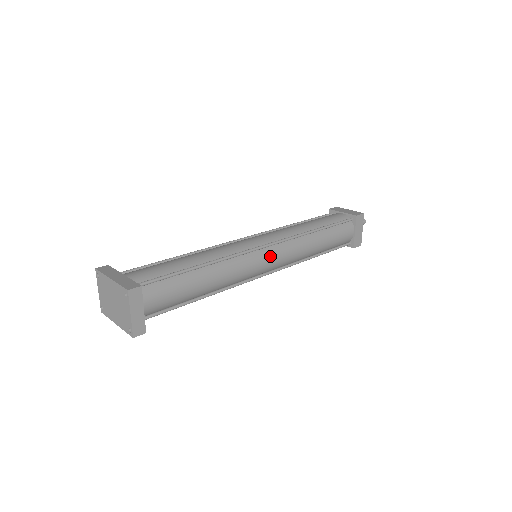
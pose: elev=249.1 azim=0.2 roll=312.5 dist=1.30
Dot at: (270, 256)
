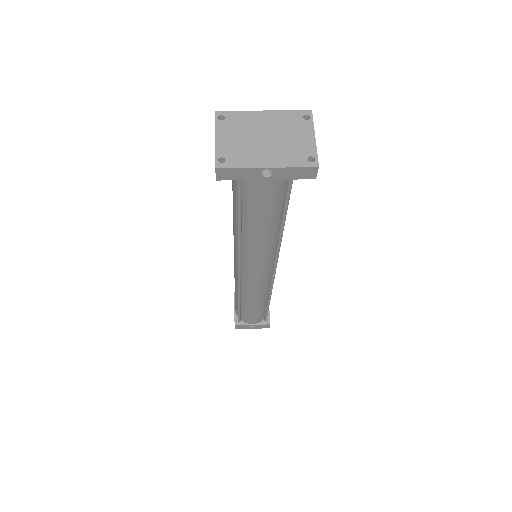
Dot at: occluded
